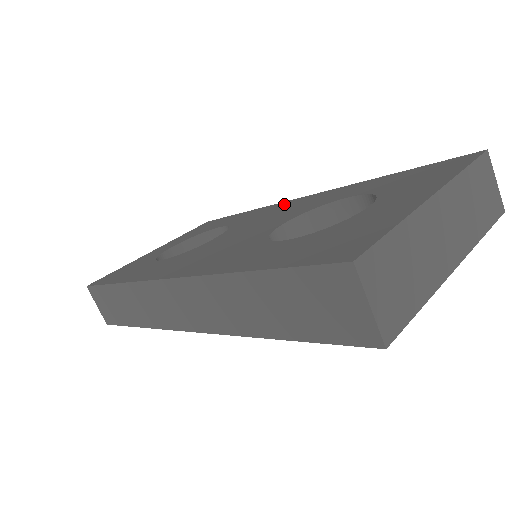
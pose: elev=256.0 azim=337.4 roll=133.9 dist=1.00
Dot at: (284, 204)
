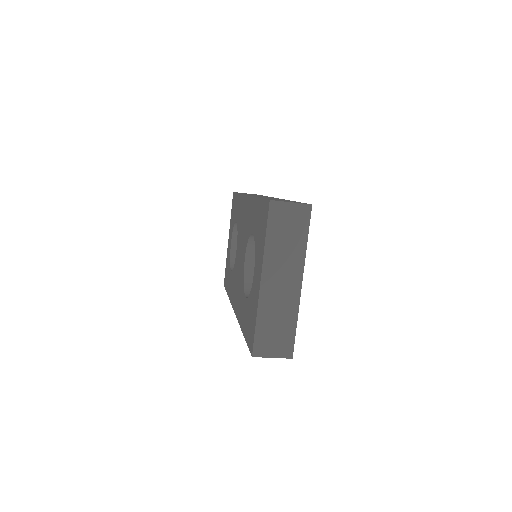
Dot at: (243, 204)
